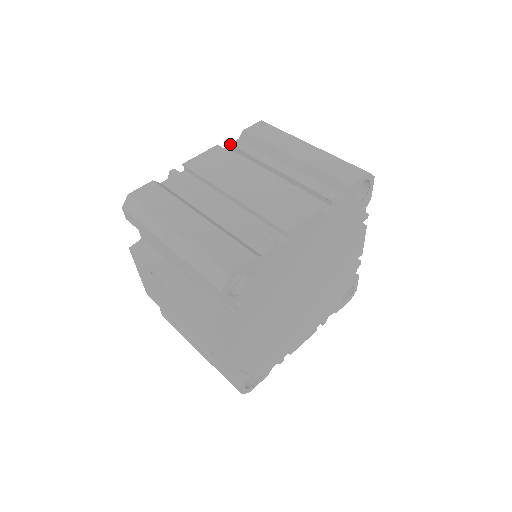
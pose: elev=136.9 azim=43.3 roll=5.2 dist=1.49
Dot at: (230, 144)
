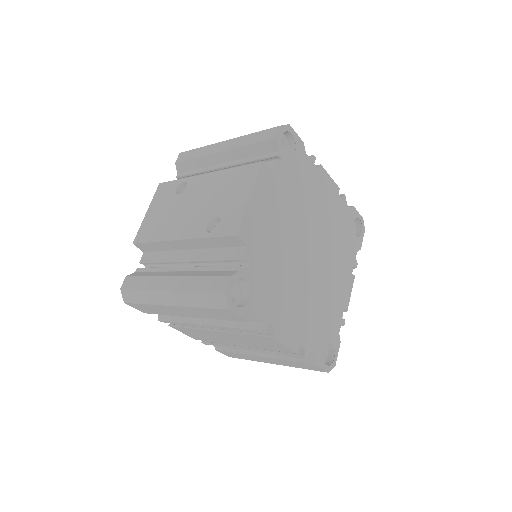
Dot at: occluded
